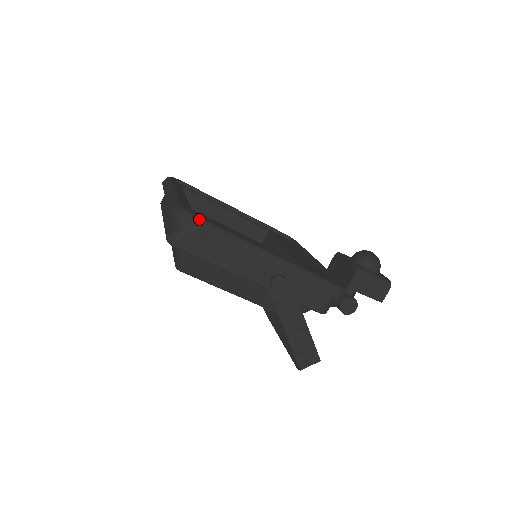
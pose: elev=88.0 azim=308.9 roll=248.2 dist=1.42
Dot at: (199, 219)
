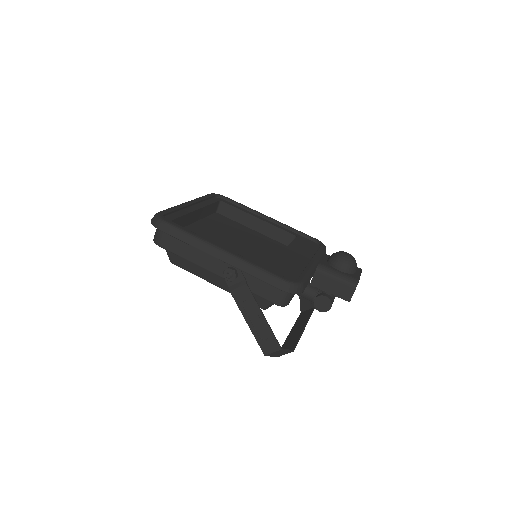
Dot at: (164, 222)
